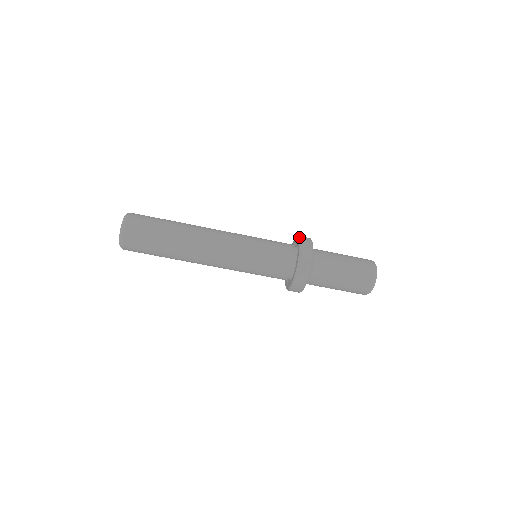
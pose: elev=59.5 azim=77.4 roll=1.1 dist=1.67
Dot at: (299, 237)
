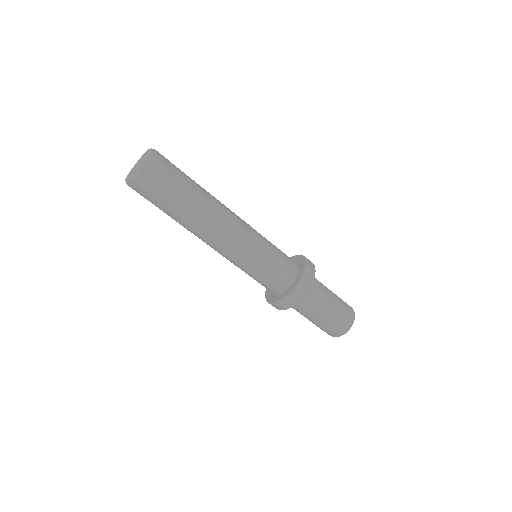
Dot at: occluded
